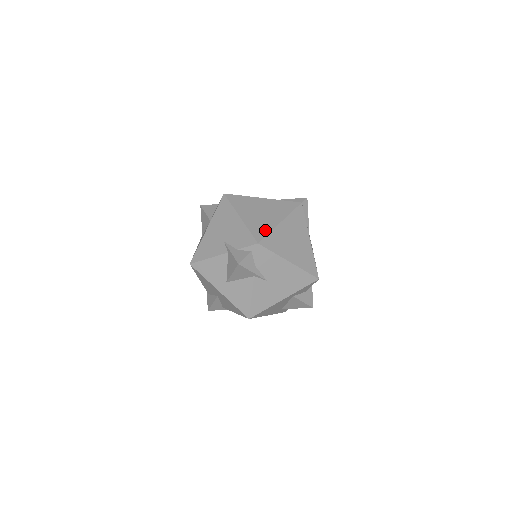
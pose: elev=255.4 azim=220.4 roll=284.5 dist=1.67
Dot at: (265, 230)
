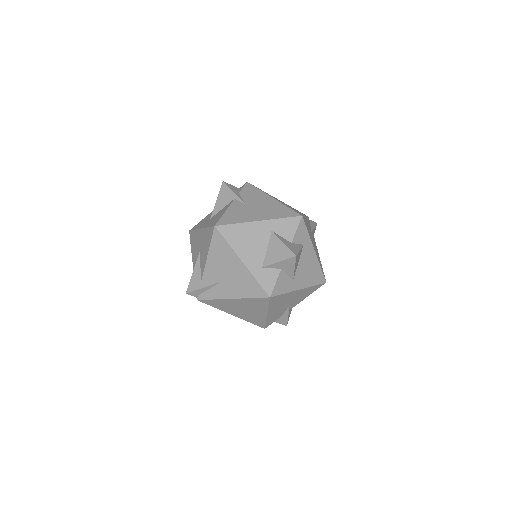
Dot at: occluded
